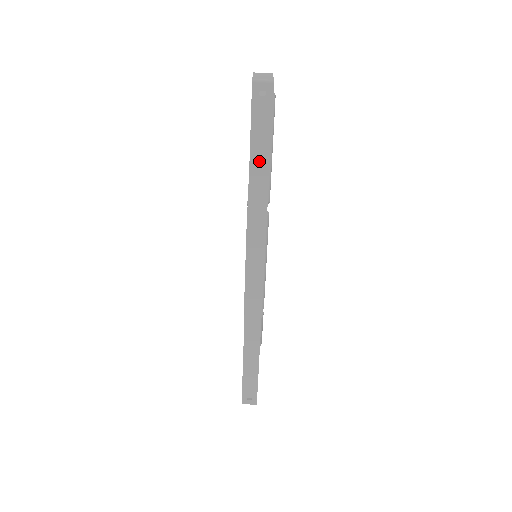
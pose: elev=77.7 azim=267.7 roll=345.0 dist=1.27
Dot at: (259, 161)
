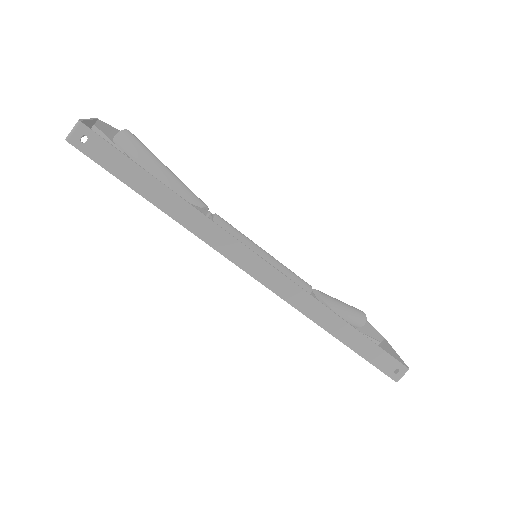
Dot at: (148, 188)
